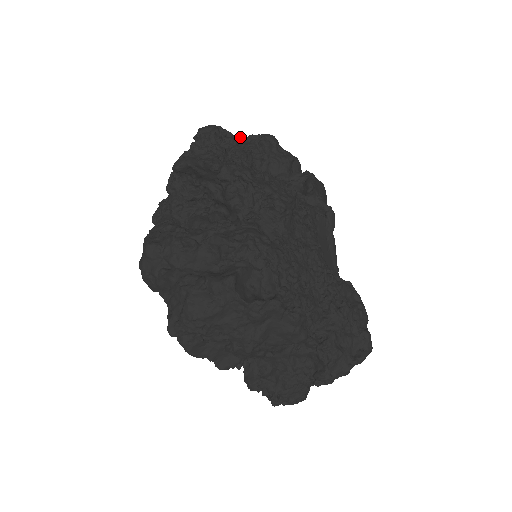
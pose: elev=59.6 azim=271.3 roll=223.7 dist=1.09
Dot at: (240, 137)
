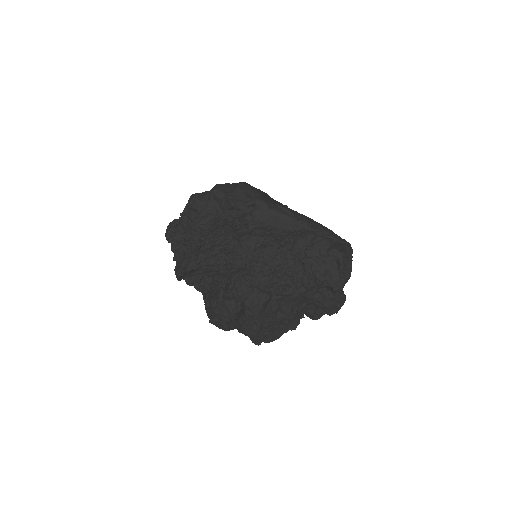
Dot at: (183, 213)
